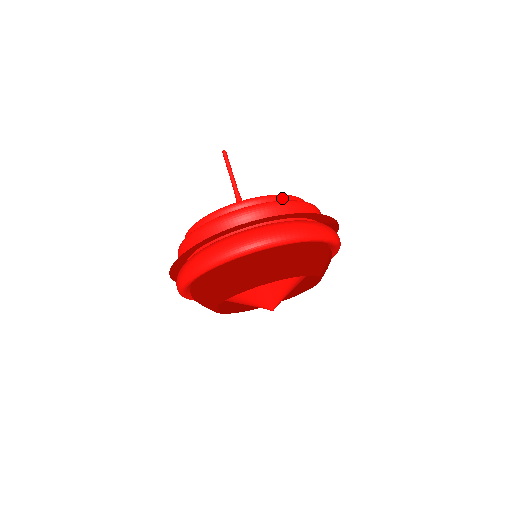
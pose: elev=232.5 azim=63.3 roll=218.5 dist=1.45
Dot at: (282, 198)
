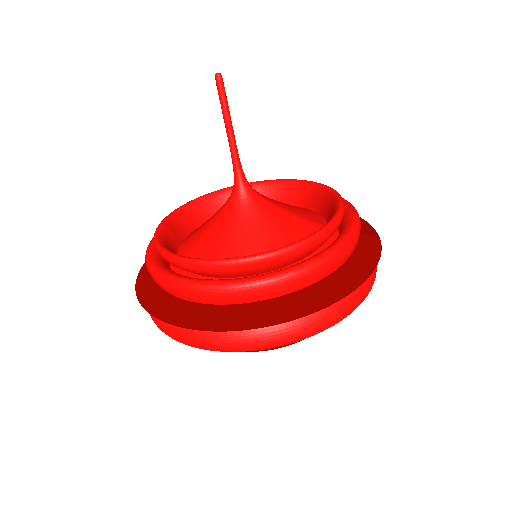
Dot at: (324, 236)
